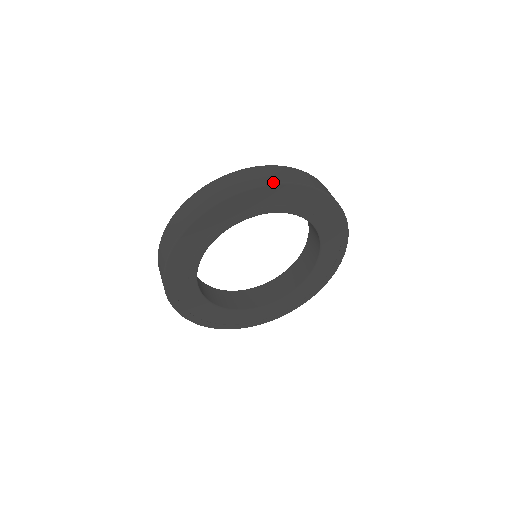
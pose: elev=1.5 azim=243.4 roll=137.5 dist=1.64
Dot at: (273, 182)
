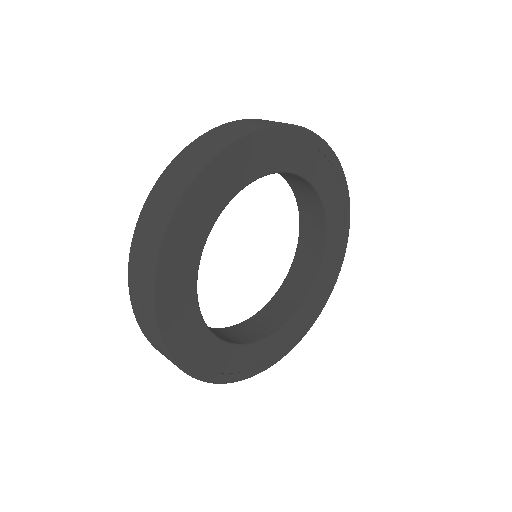
Dot at: (338, 160)
